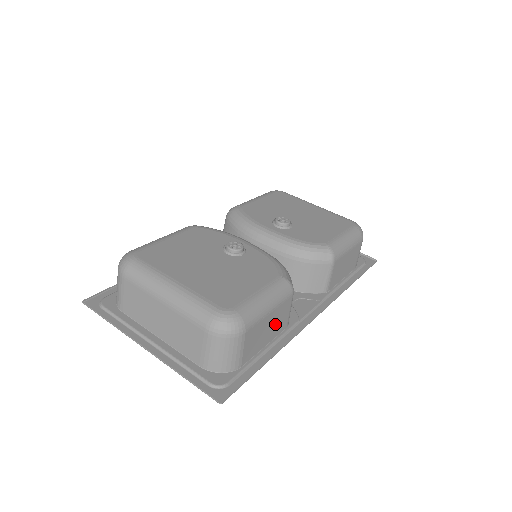
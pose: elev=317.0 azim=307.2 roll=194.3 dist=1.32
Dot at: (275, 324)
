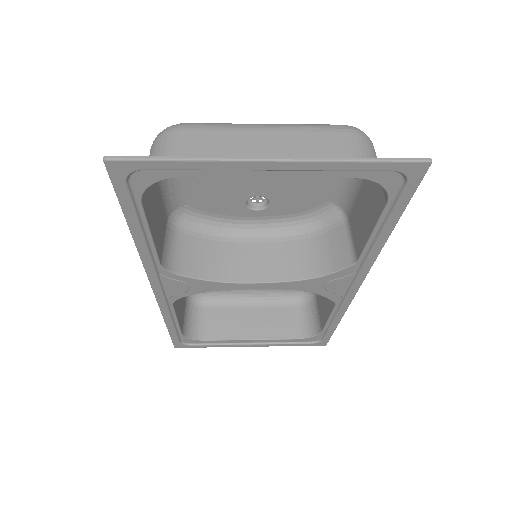
Dot at: (361, 223)
